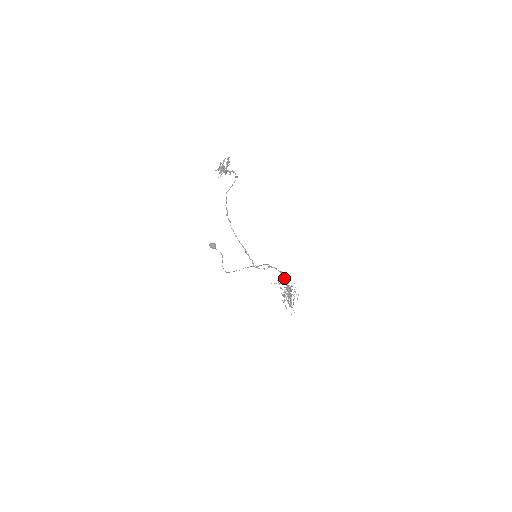
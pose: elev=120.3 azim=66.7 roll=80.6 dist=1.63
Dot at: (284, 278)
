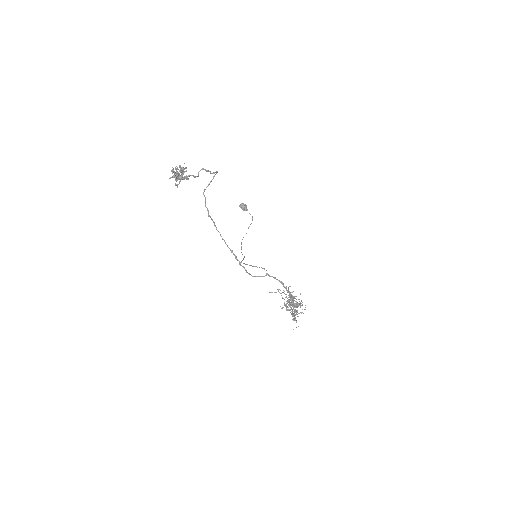
Dot at: (285, 288)
